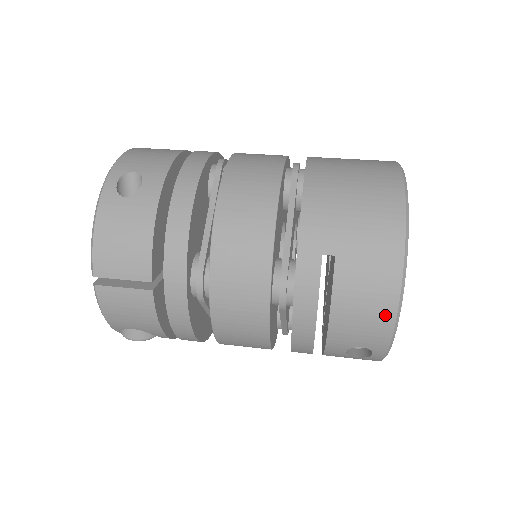
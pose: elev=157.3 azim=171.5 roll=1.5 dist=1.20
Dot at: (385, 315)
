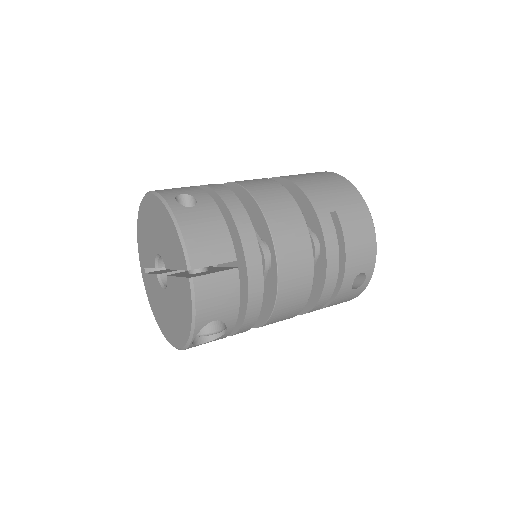
Dot at: (371, 241)
